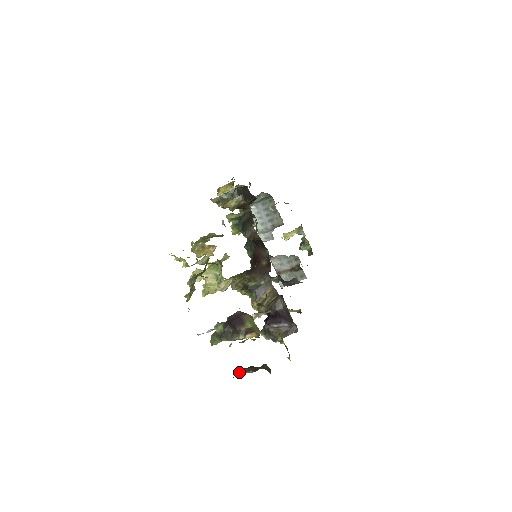
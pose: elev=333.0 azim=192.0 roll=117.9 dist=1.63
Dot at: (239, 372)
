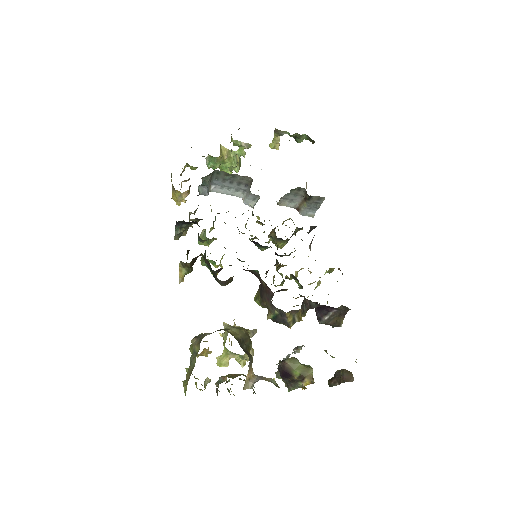
Dot at: (329, 386)
